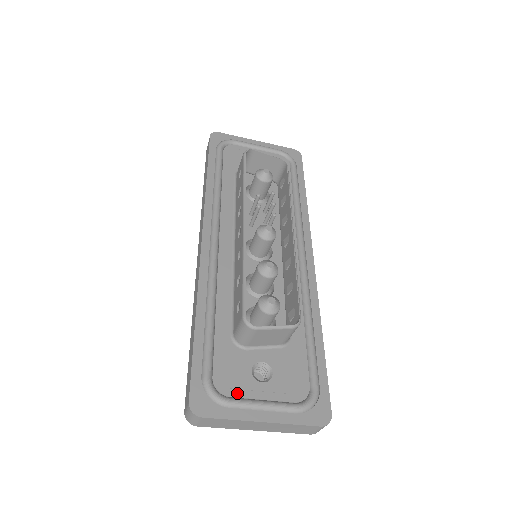
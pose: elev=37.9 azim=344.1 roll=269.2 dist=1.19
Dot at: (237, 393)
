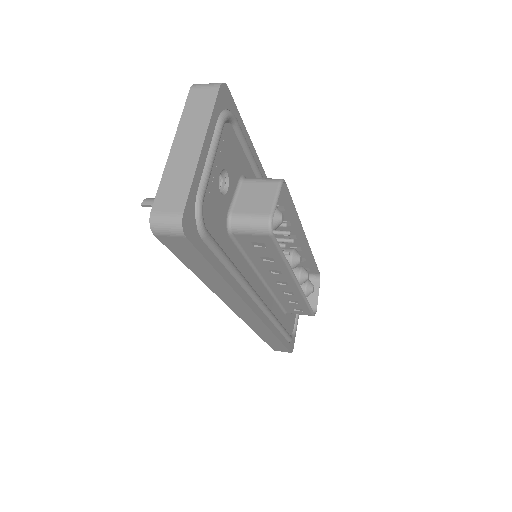
Dot at: (294, 321)
